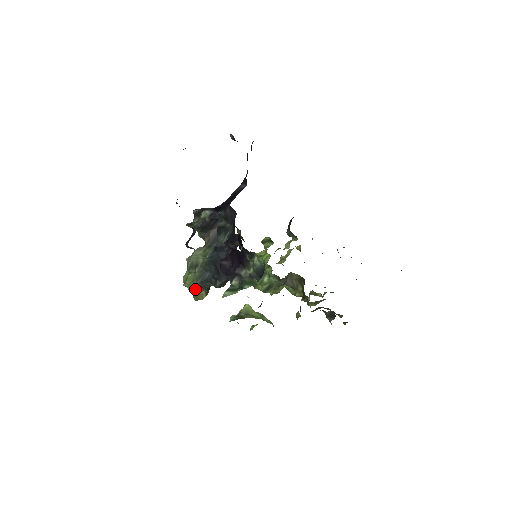
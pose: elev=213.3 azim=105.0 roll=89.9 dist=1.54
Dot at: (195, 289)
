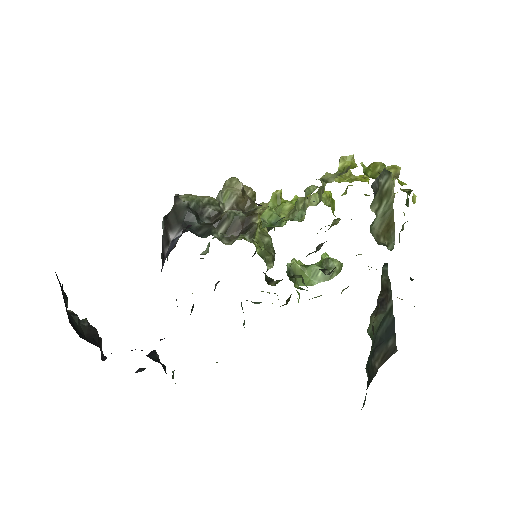
Dot at: occluded
